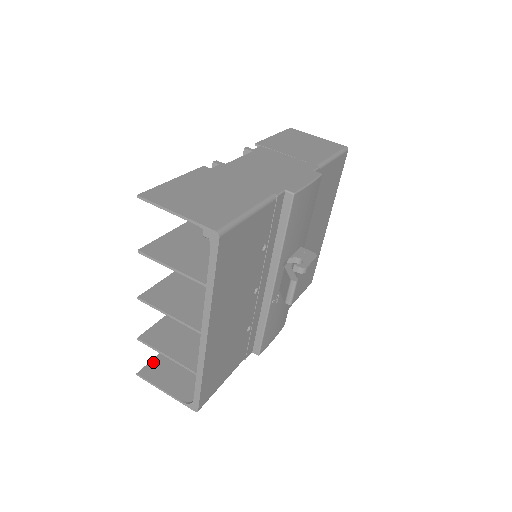
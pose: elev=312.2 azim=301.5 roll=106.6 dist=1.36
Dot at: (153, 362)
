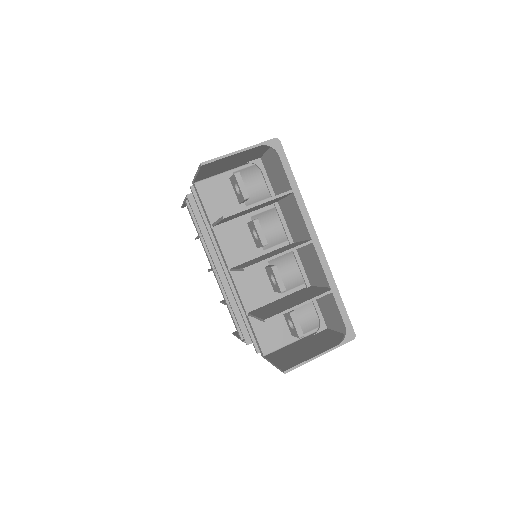
Dot at: (280, 365)
